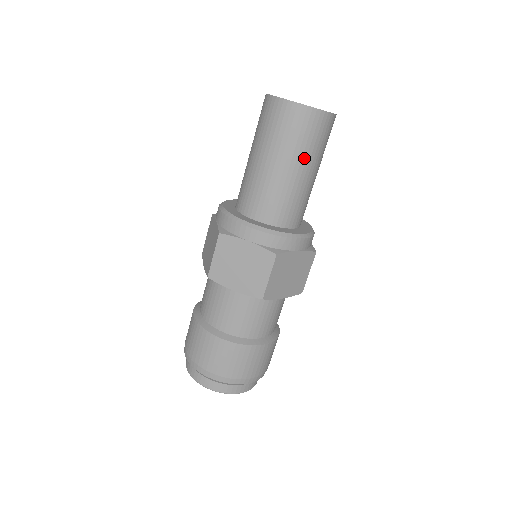
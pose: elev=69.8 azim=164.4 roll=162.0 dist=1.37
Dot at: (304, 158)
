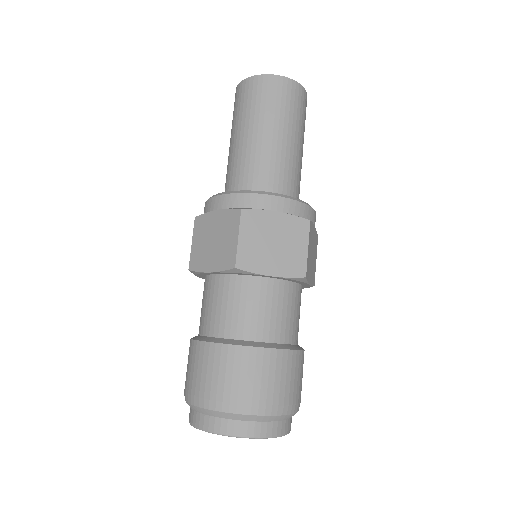
Dot at: (299, 132)
